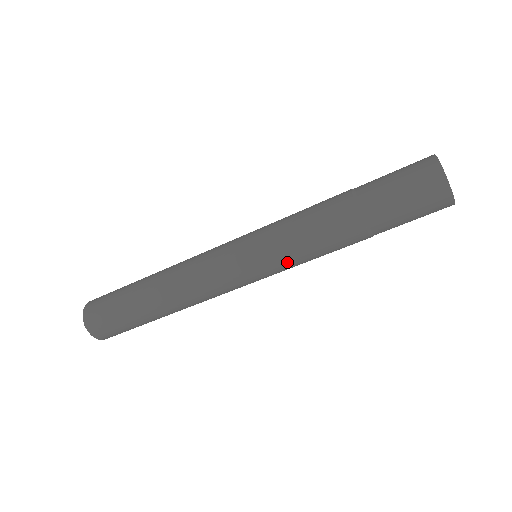
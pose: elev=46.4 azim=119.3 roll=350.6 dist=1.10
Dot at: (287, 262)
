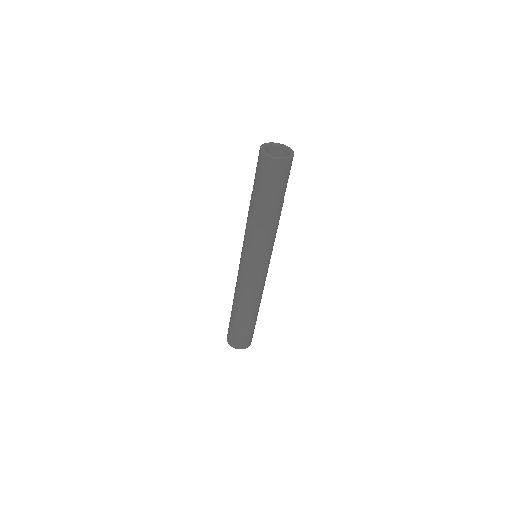
Dot at: (260, 250)
